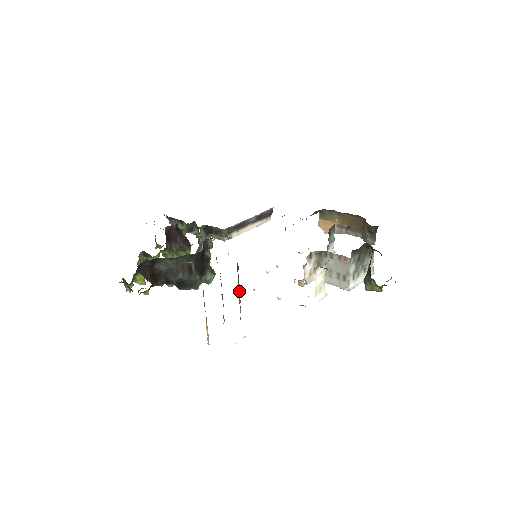
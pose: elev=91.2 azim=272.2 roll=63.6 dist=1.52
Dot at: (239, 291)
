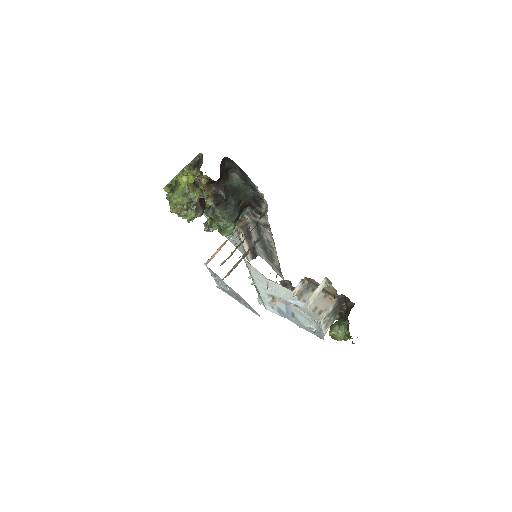
Dot at: occluded
